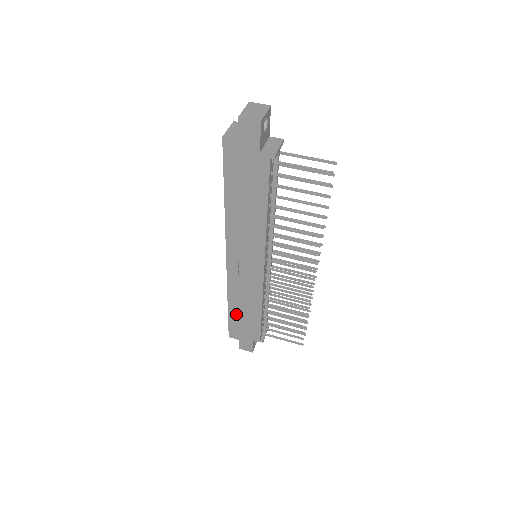
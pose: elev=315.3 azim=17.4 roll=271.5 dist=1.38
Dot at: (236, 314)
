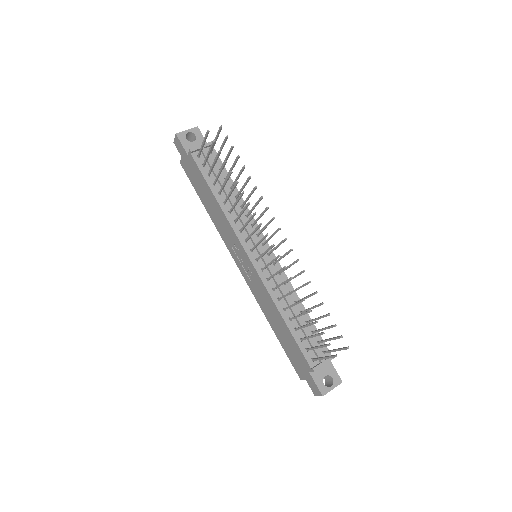
Dot at: (281, 337)
